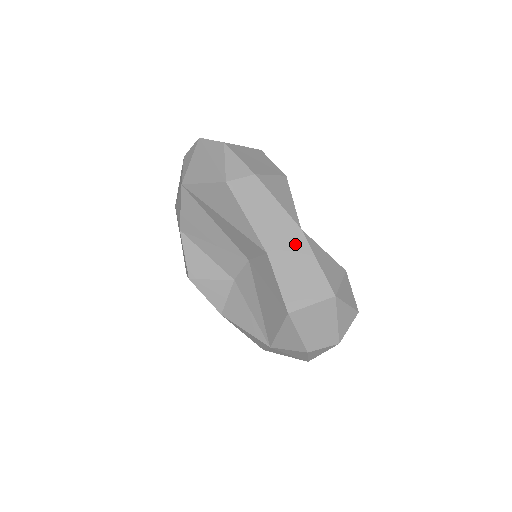
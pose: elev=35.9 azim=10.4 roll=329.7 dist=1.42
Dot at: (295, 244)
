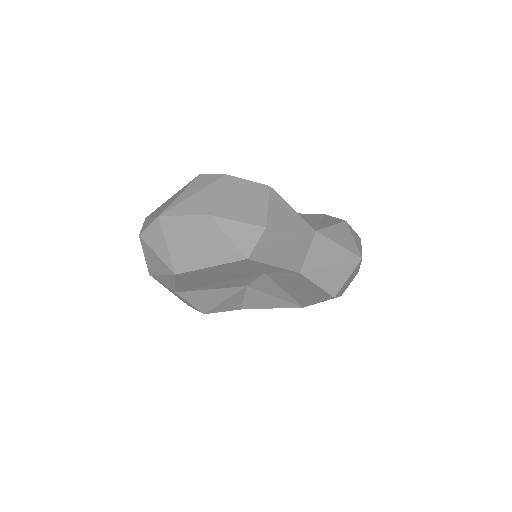
Dot at: (317, 247)
